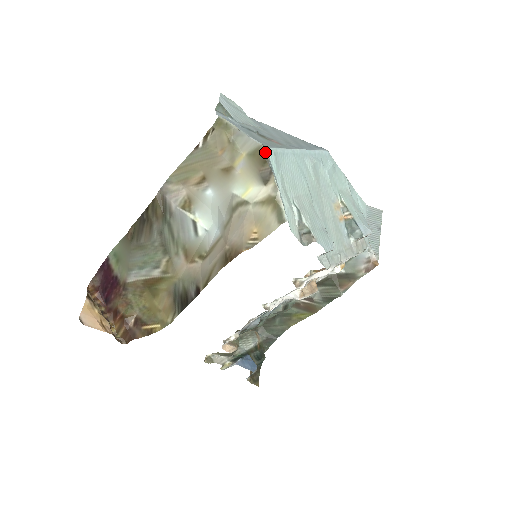
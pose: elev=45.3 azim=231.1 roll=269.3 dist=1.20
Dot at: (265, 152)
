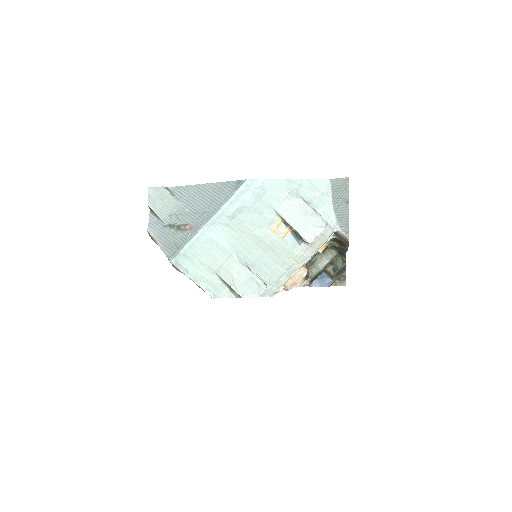
Dot at: (173, 265)
